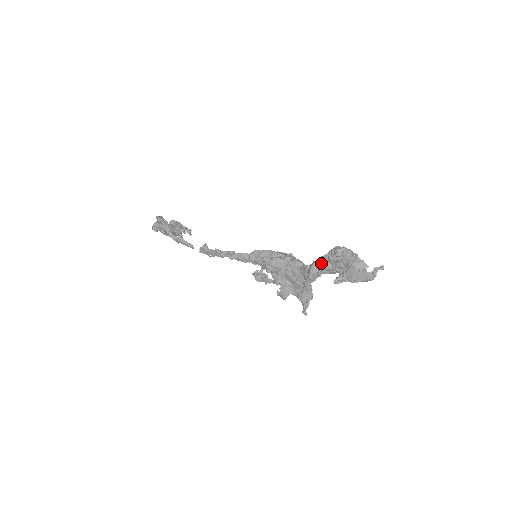
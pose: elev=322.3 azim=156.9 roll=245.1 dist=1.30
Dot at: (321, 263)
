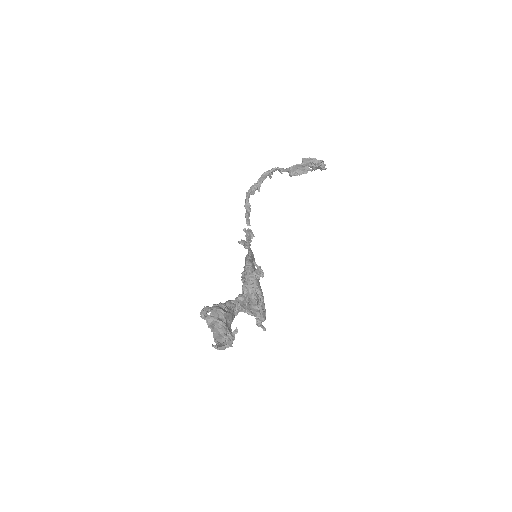
Dot at: occluded
